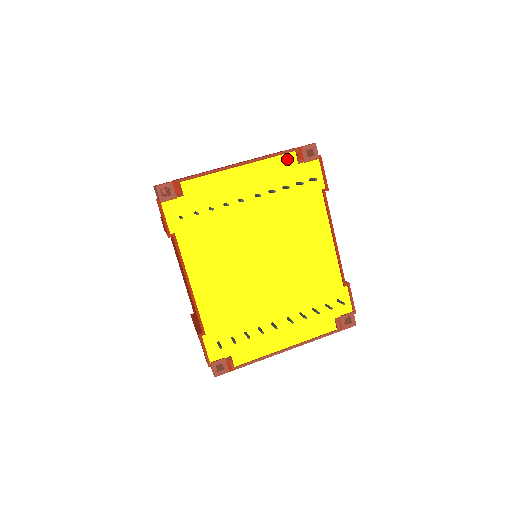
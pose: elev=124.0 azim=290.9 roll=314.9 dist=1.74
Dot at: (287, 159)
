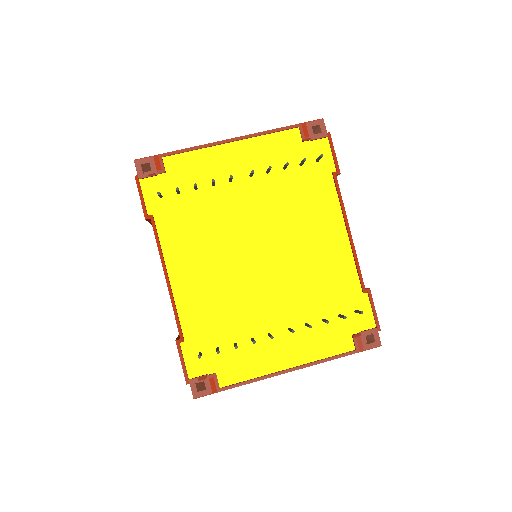
Dot at: (289, 136)
